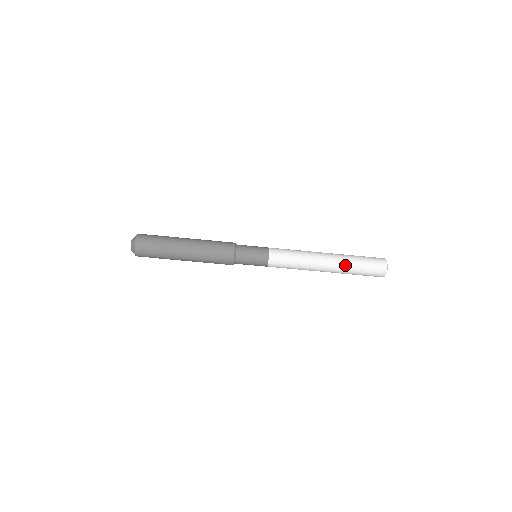
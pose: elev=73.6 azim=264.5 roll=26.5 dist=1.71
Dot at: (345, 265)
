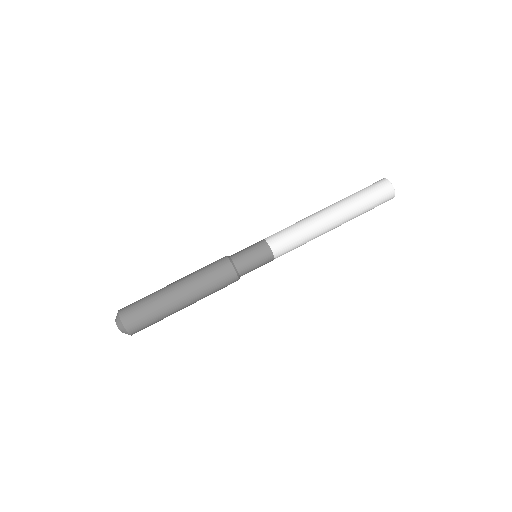
Dot at: (349, 205)
